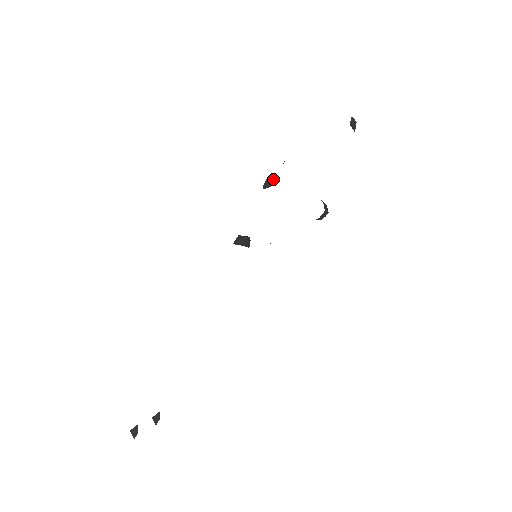
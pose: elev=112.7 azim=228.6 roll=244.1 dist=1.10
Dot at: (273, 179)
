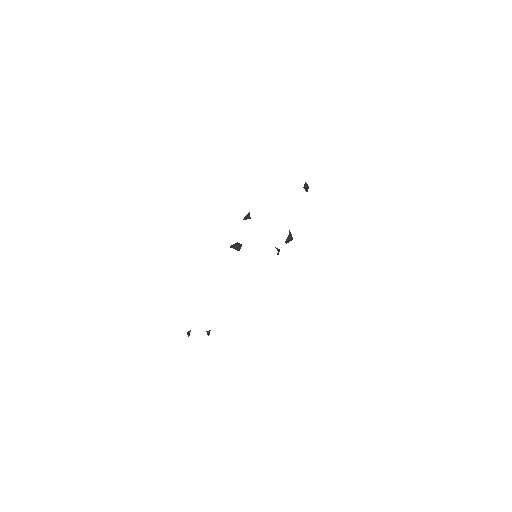
Dot at: (249, 215)
